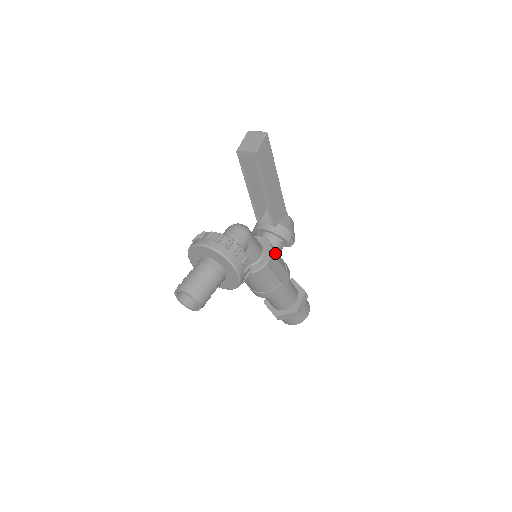
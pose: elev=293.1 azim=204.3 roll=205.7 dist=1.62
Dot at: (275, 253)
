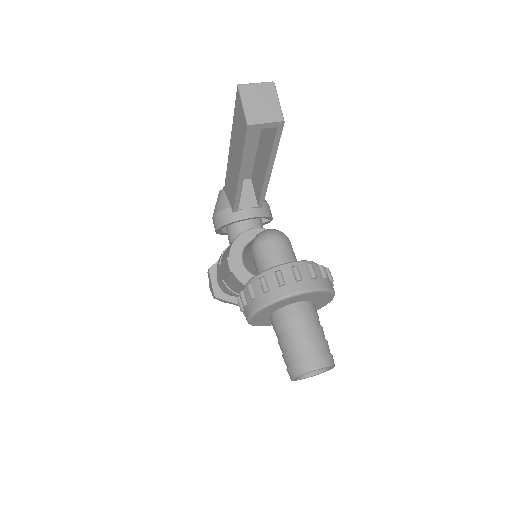
Dot at: occluded
